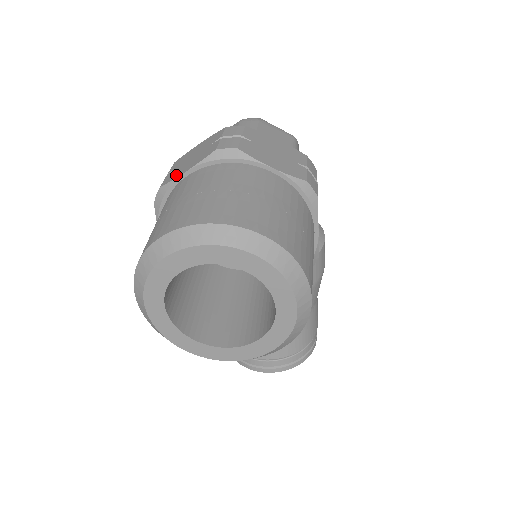
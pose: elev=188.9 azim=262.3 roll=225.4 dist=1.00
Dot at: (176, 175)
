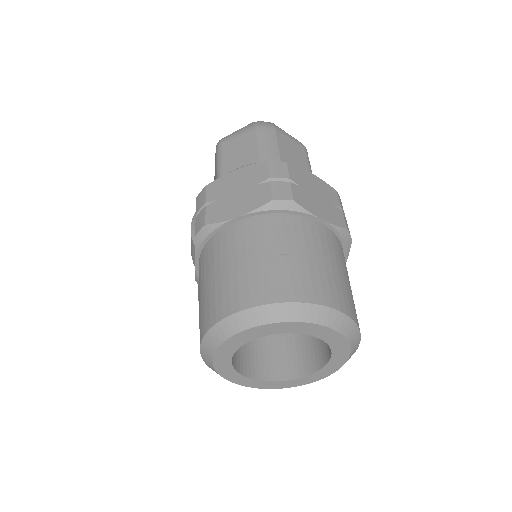
Dot at: (225, 215)
